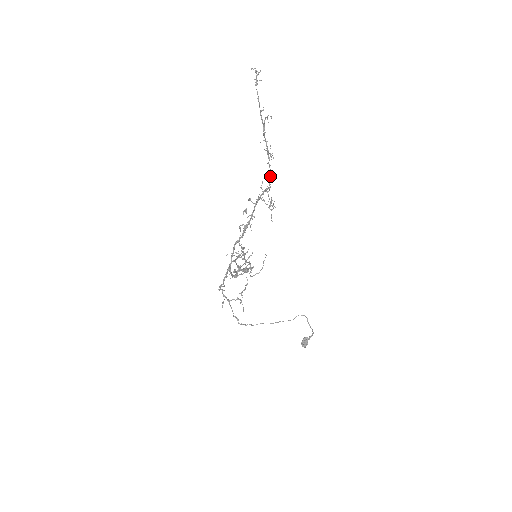
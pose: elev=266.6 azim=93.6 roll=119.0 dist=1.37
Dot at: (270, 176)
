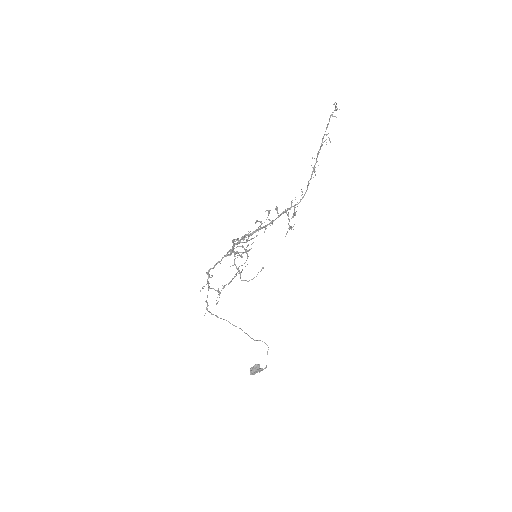
Dot at: (304, 194)
